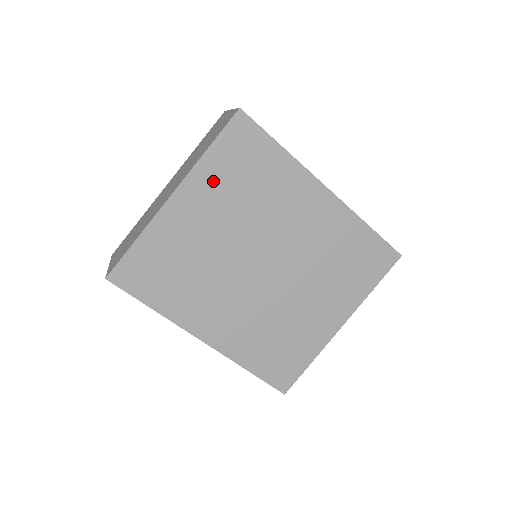
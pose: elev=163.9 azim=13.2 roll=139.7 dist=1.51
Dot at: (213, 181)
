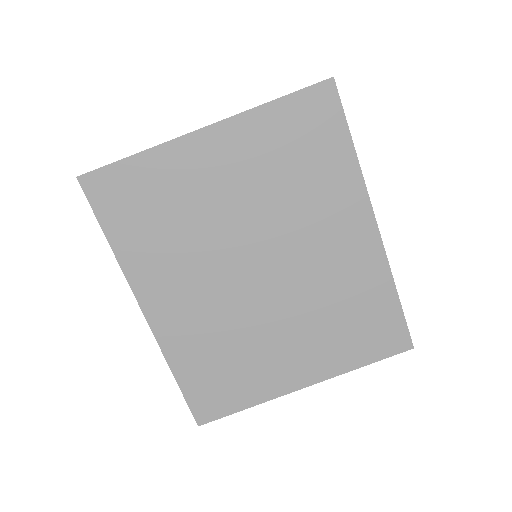
Dot at: (258, 140)
